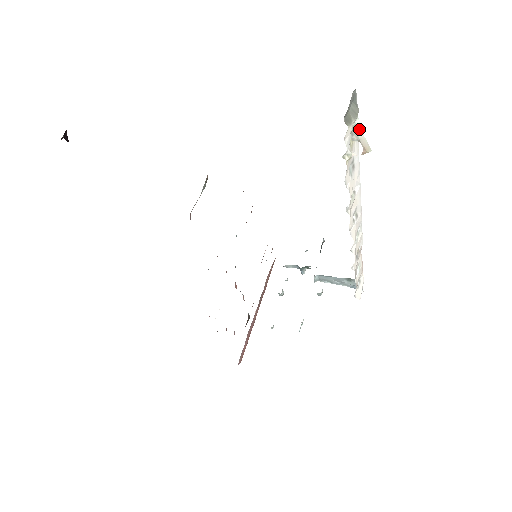
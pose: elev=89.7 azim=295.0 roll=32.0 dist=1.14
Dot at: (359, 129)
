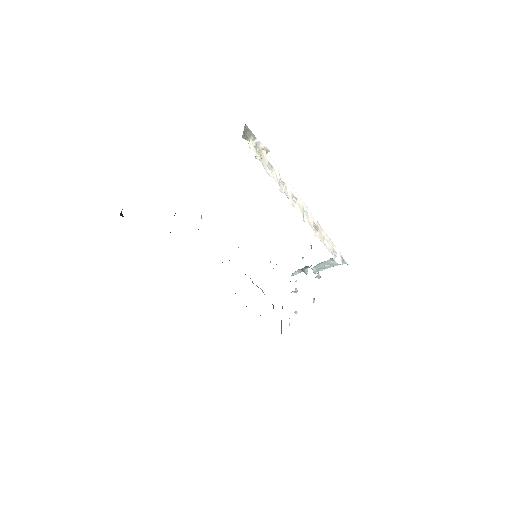
Dot at: (260, 144)
